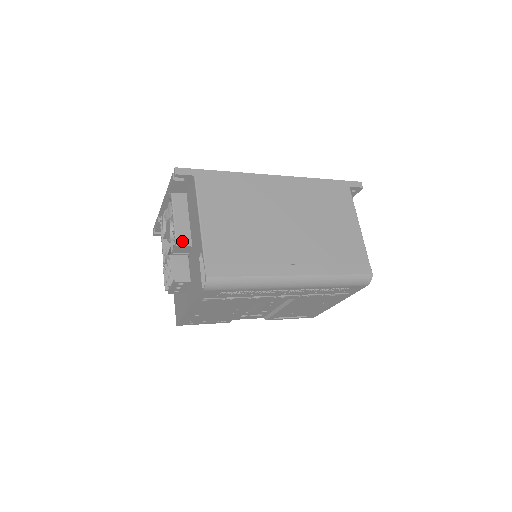
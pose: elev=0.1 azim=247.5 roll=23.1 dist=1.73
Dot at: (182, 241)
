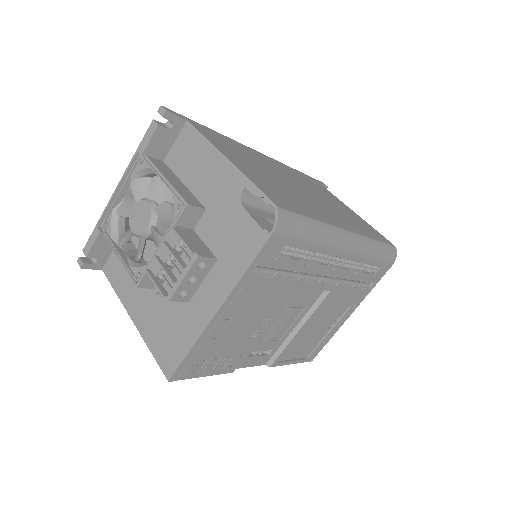
Dot at: (191, 201)
